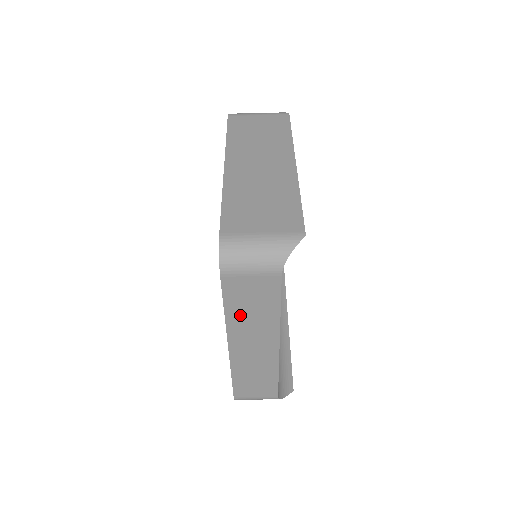
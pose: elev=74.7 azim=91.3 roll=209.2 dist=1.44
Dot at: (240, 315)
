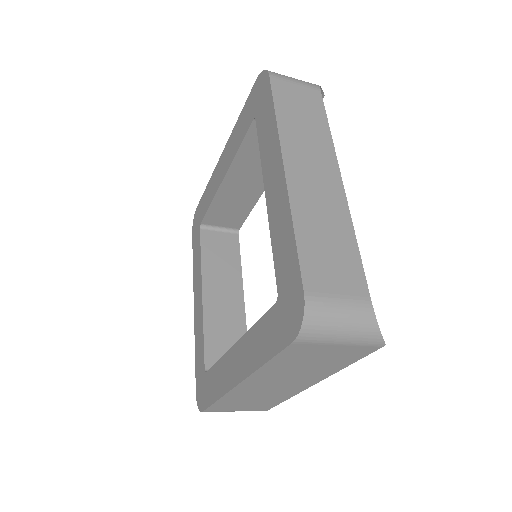
Dot at: occluded
